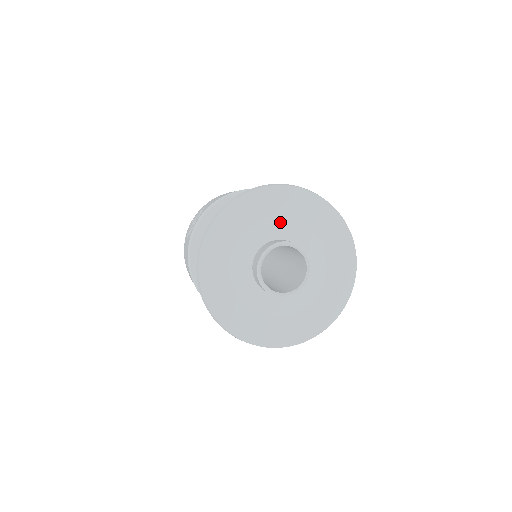
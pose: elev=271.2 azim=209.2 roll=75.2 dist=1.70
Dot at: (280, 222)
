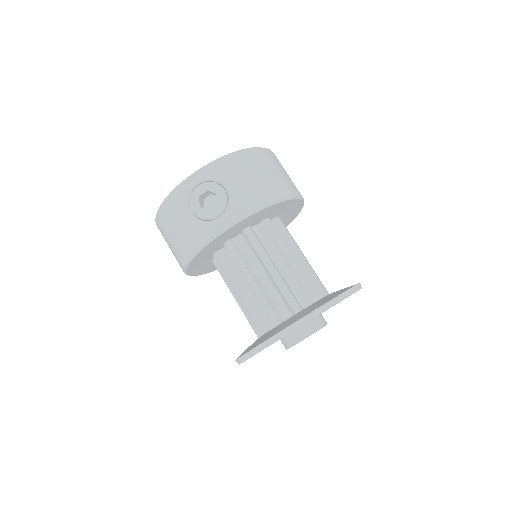
Dot at: occluded
